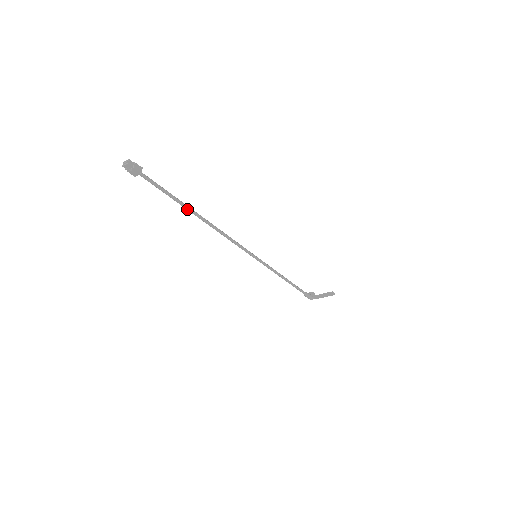
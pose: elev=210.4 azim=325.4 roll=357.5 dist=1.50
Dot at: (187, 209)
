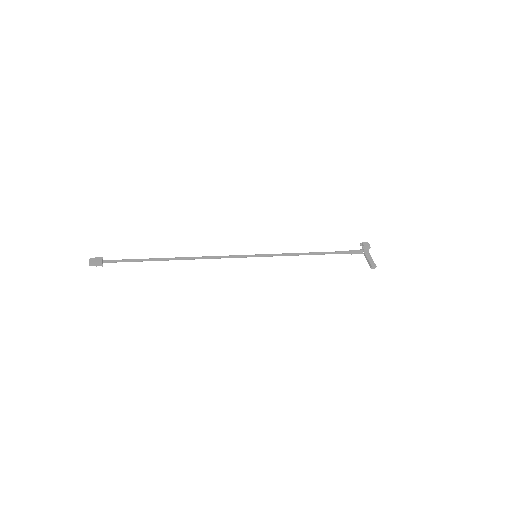
Dot at: (159, 260)
